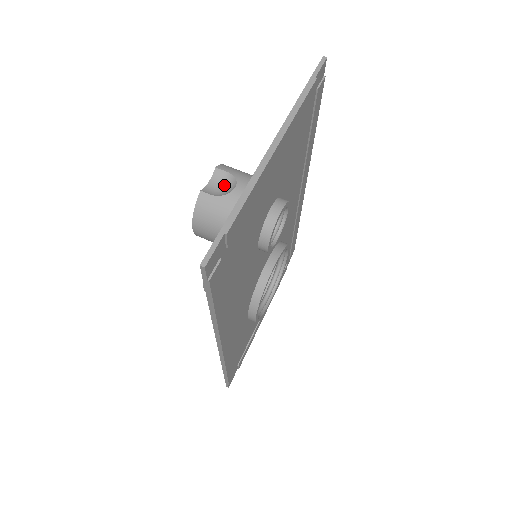
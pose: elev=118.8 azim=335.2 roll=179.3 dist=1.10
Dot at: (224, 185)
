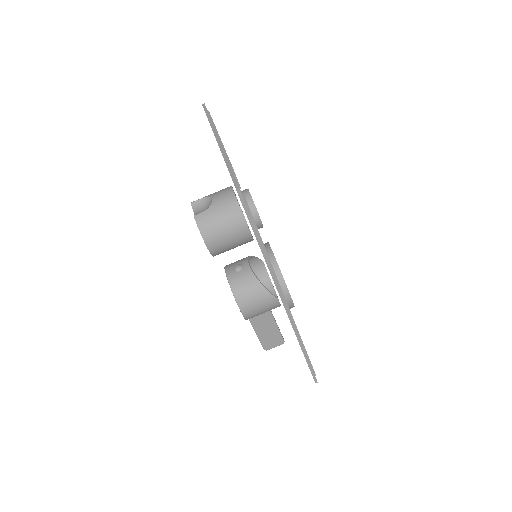
Dot at: (204, 206)
